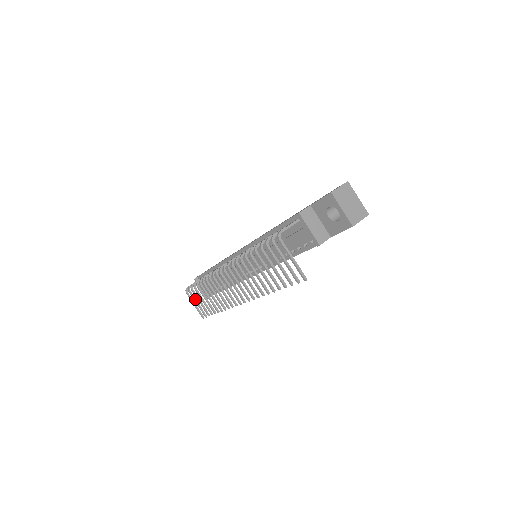
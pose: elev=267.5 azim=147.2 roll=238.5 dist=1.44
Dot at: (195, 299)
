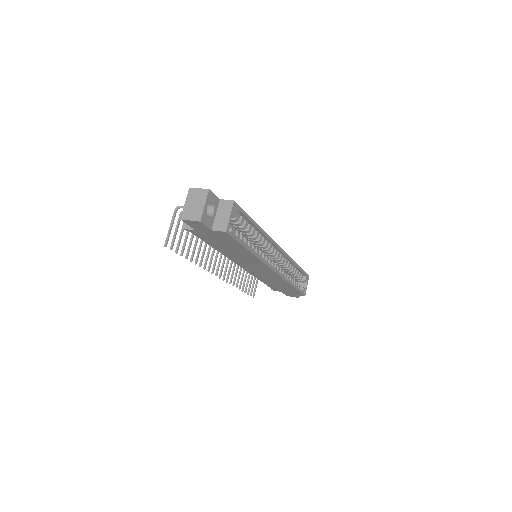
Dot at: (255, 278)
